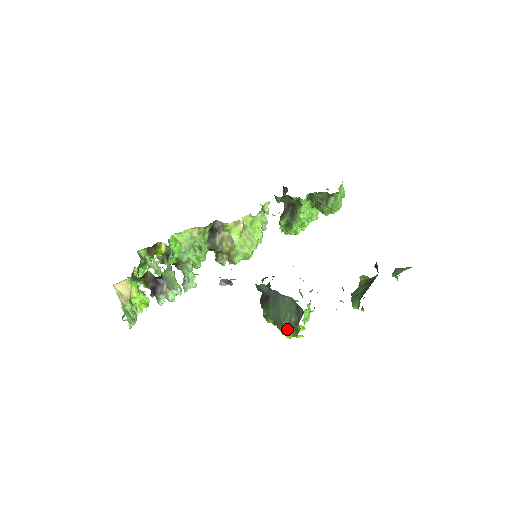
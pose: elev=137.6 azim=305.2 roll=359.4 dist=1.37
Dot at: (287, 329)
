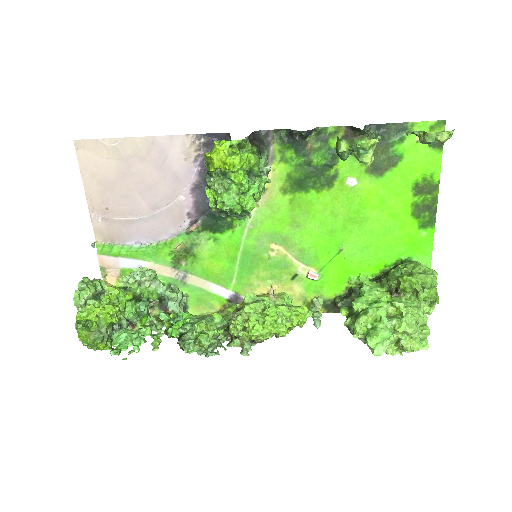
Dot at: occluded
